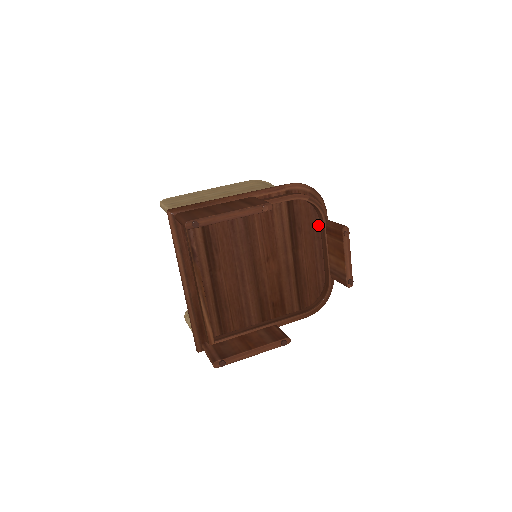
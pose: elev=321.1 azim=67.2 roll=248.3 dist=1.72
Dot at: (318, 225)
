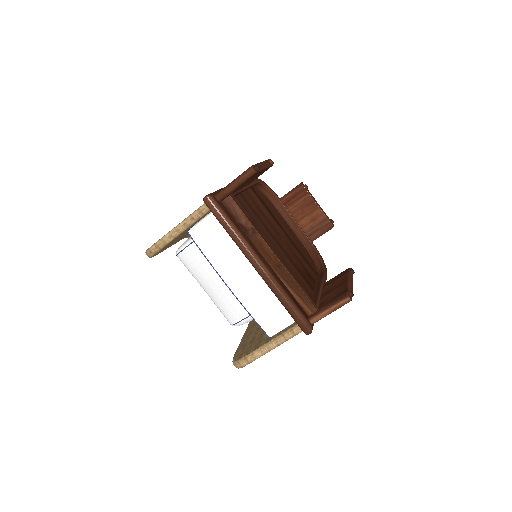
Dot at: (275, 208)
